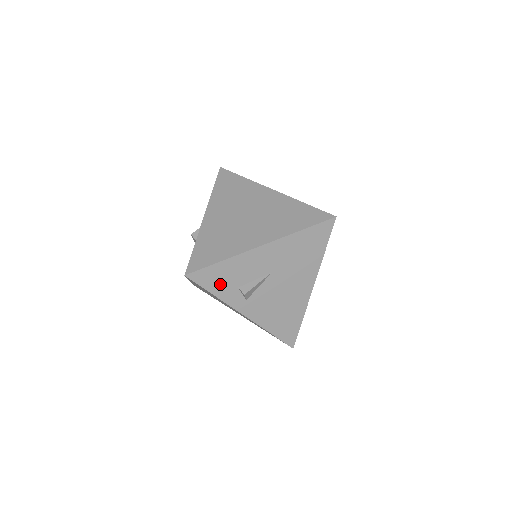
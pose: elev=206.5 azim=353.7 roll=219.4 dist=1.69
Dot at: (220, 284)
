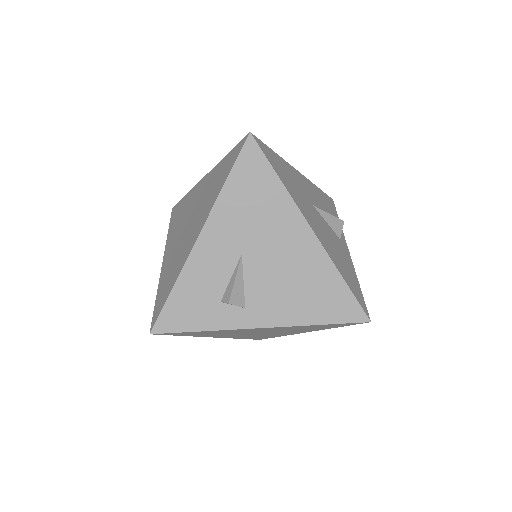
Dot at: (197, 314)
